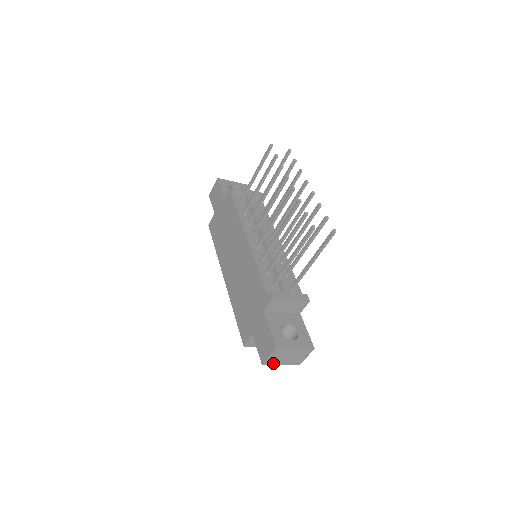
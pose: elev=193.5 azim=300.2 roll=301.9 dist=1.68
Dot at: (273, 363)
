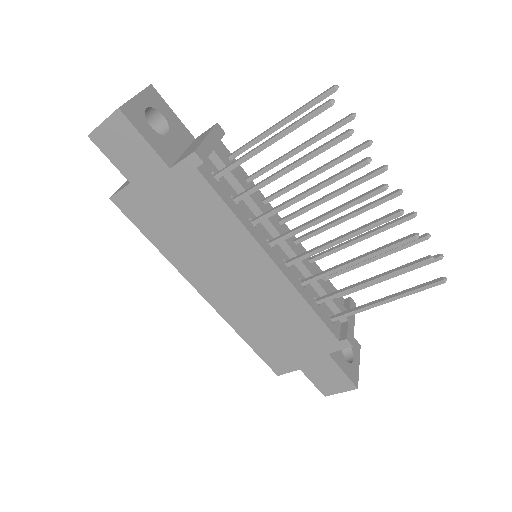
Dot at: occluded
